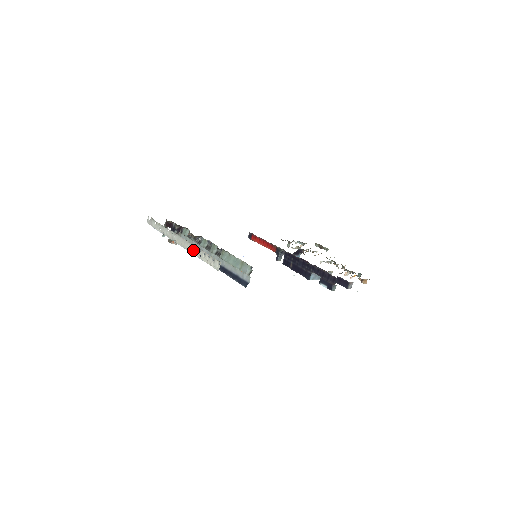
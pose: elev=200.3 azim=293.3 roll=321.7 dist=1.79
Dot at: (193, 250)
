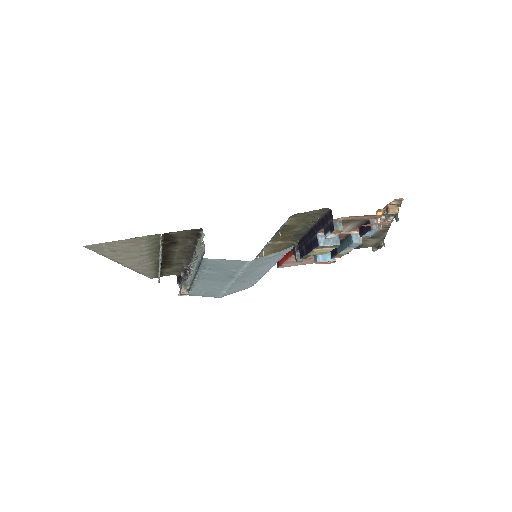
Dot at: occluded
